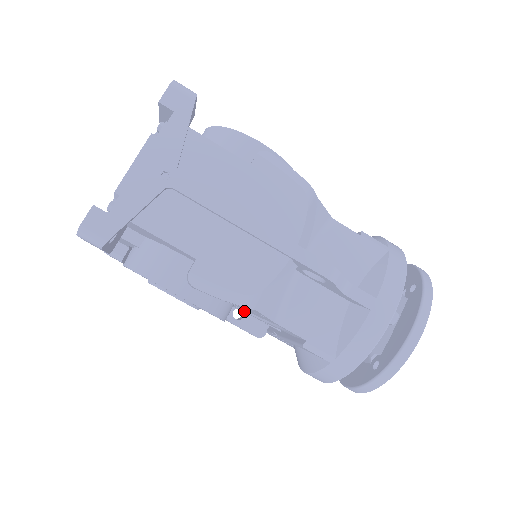
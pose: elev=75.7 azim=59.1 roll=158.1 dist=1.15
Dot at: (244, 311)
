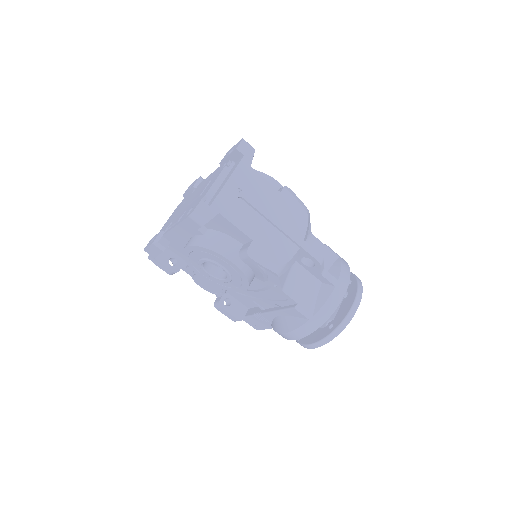
Dot at: (242, 294)
